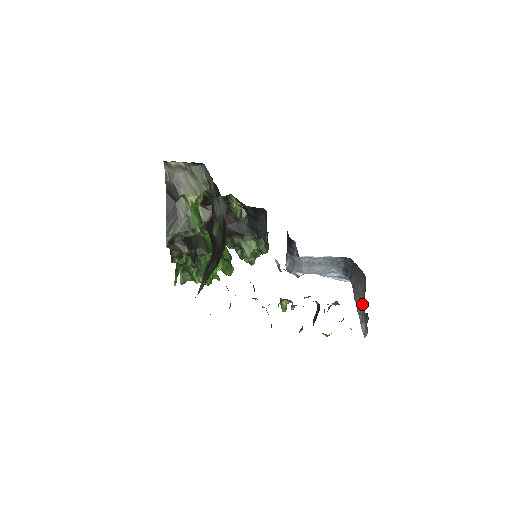
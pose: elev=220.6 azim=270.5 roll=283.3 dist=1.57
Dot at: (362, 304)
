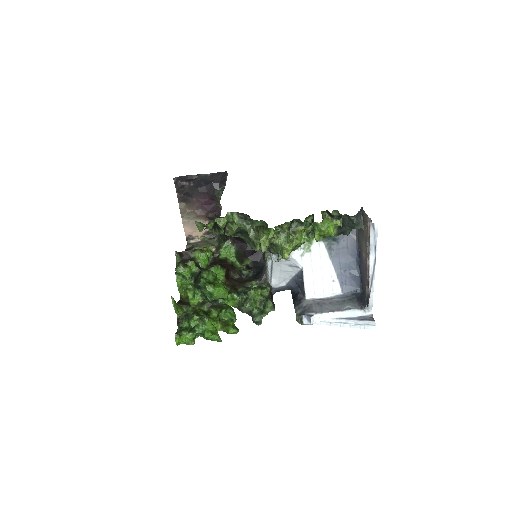
Dot at: (364, 238)
